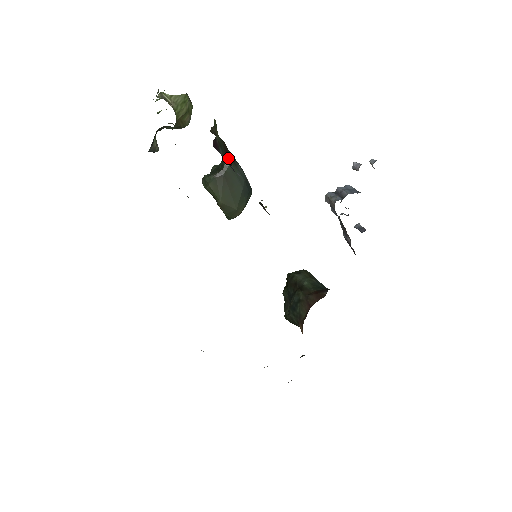
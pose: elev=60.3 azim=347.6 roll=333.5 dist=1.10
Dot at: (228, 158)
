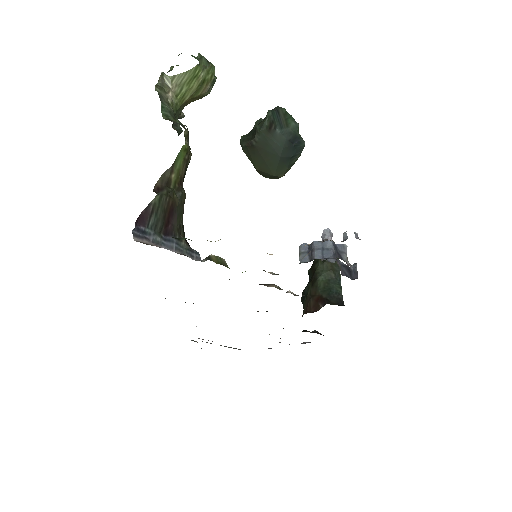
Dot at: (168, 219)
